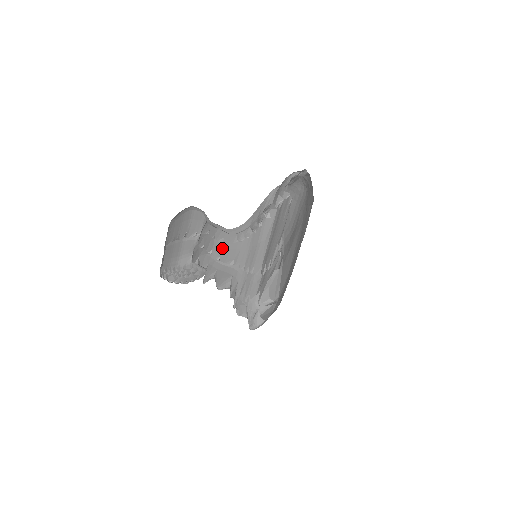
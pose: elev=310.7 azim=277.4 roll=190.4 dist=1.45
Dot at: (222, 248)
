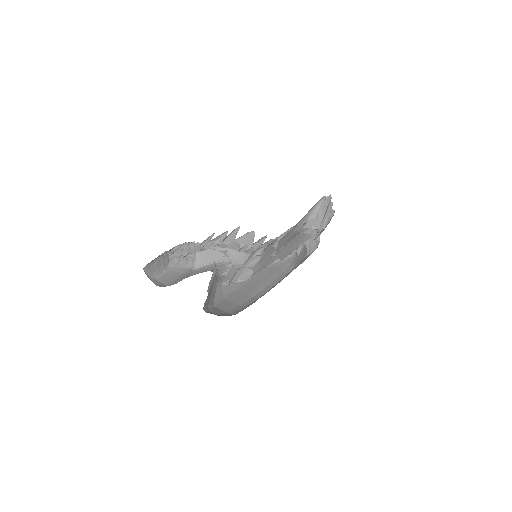
Dot at: occluded
